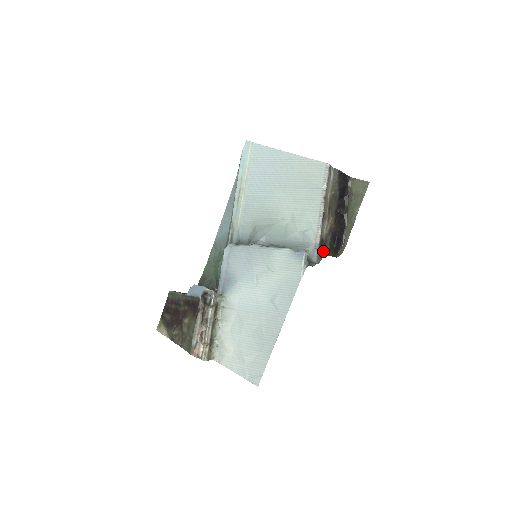
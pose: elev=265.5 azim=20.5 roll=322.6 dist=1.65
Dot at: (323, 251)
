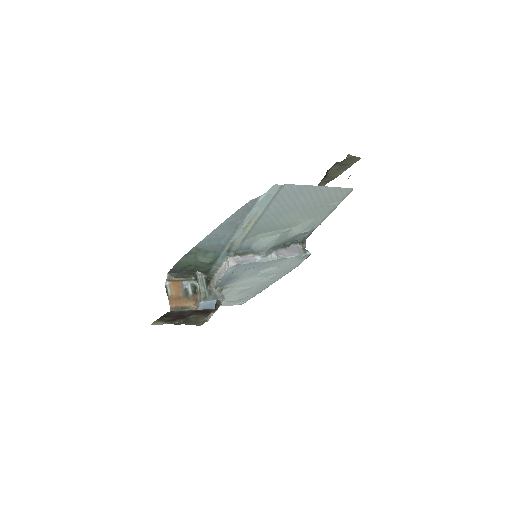
Dot at: occluded
